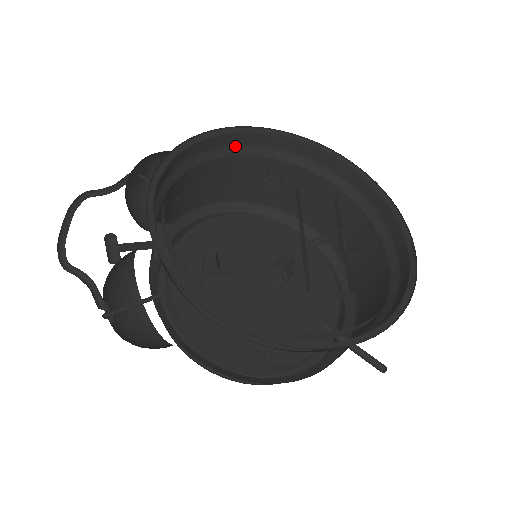
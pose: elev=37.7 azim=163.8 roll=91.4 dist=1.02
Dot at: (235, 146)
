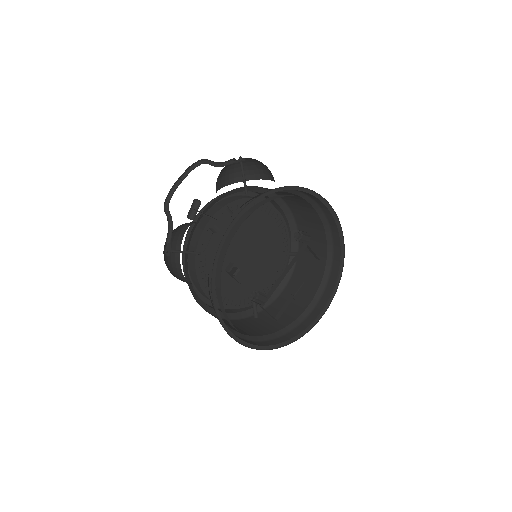
Dot at: (302, 193)
